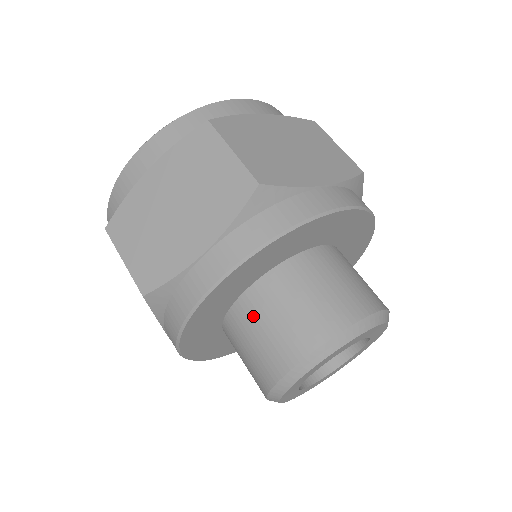
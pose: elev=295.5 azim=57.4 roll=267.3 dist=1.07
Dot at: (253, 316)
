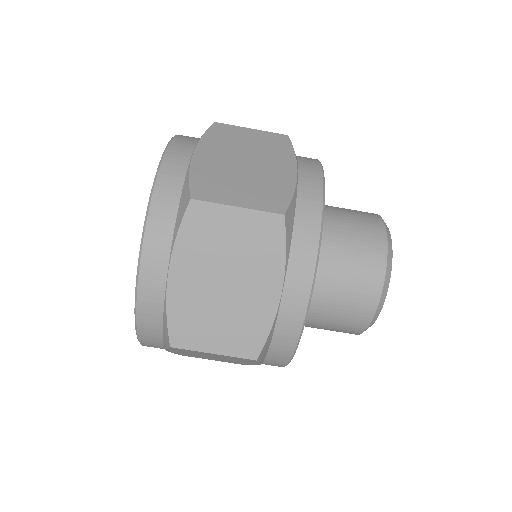
Dot at: (324, 298)
